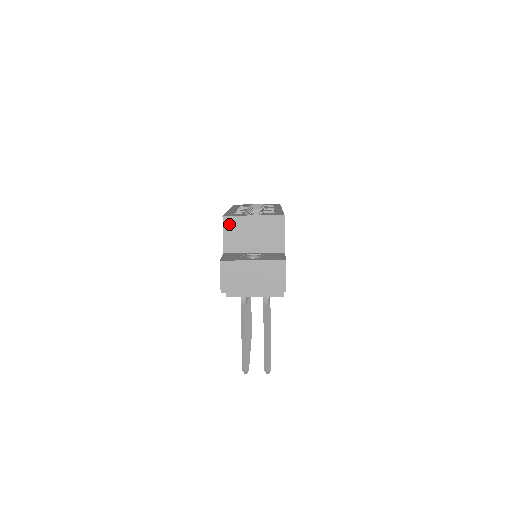
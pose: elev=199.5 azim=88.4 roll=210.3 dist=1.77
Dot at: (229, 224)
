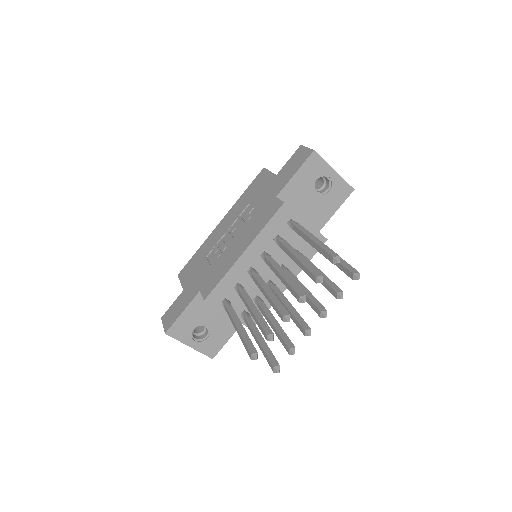
Dot at: occluded
